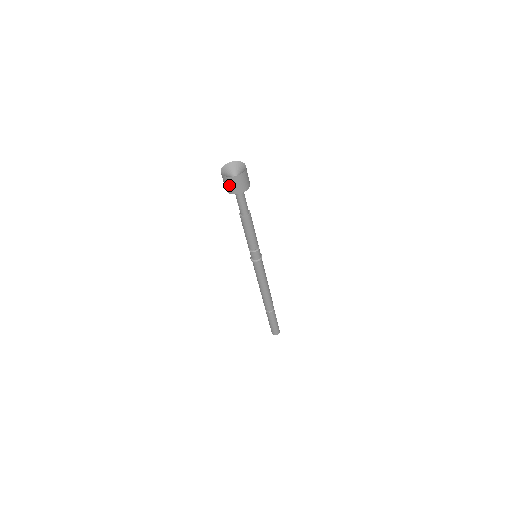
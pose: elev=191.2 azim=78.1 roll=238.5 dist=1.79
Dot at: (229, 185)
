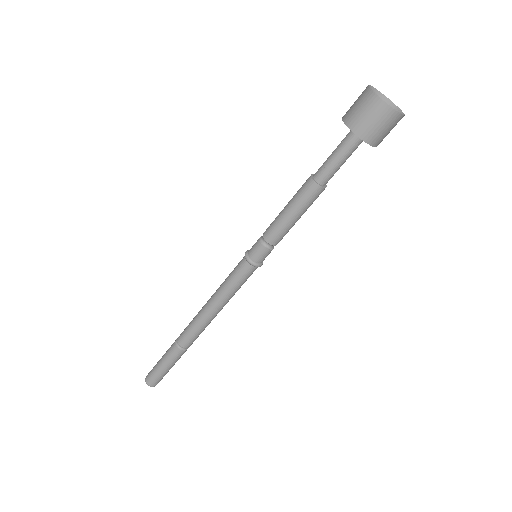
Dot at: (377, 123)
